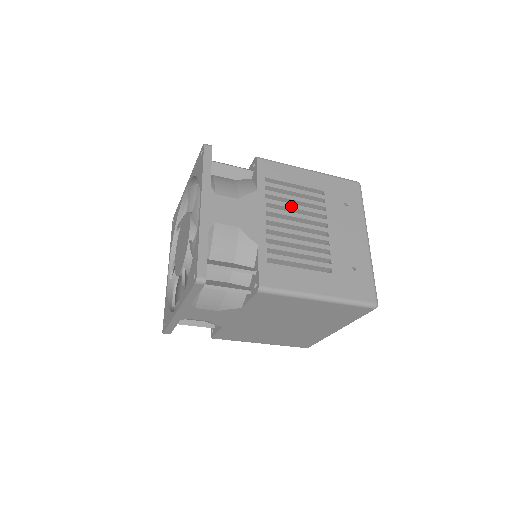
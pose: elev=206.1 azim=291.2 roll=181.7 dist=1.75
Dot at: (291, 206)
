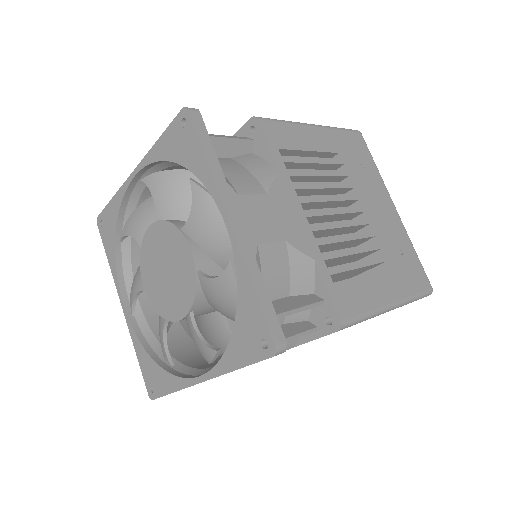
Dot at: (320, 186)
